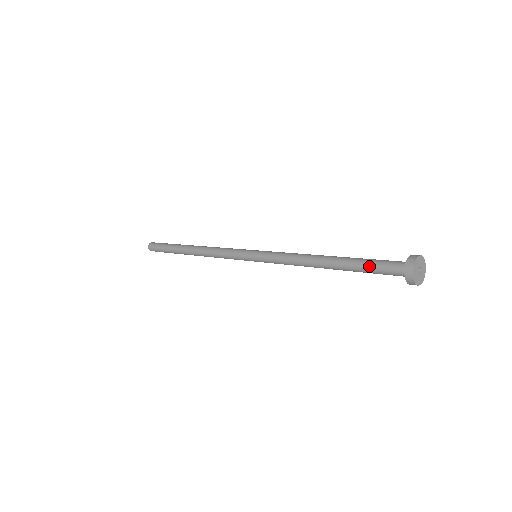
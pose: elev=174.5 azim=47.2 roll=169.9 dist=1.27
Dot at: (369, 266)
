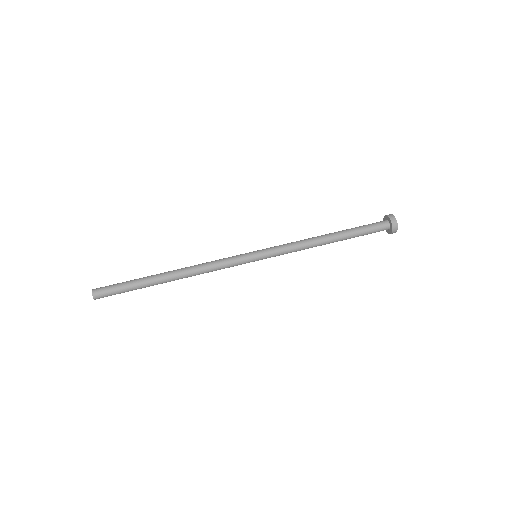
Dot at: (364, 232)
